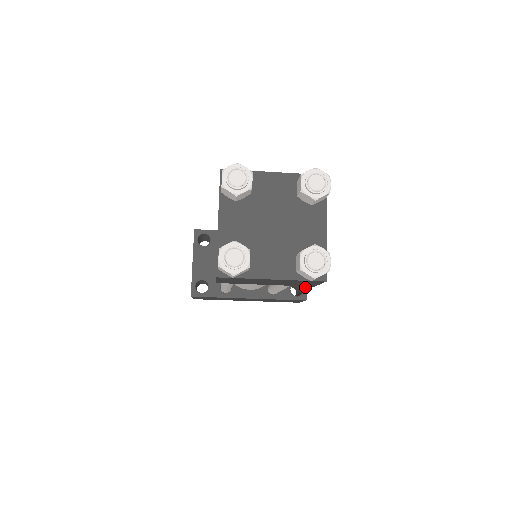
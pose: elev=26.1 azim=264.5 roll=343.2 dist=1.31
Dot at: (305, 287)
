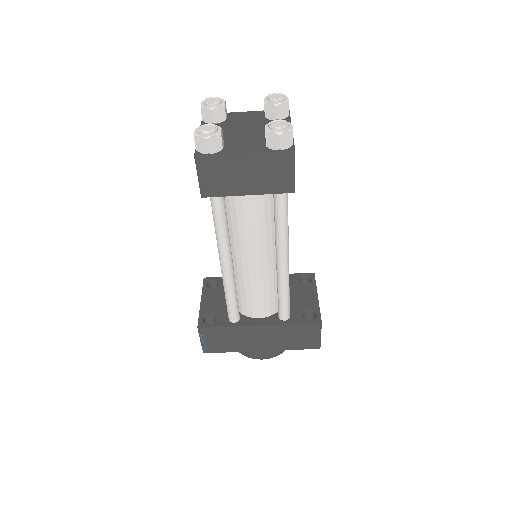
Dot at: (318, 312)
